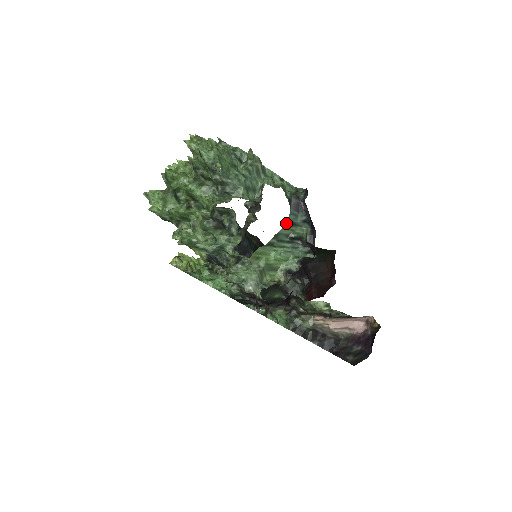
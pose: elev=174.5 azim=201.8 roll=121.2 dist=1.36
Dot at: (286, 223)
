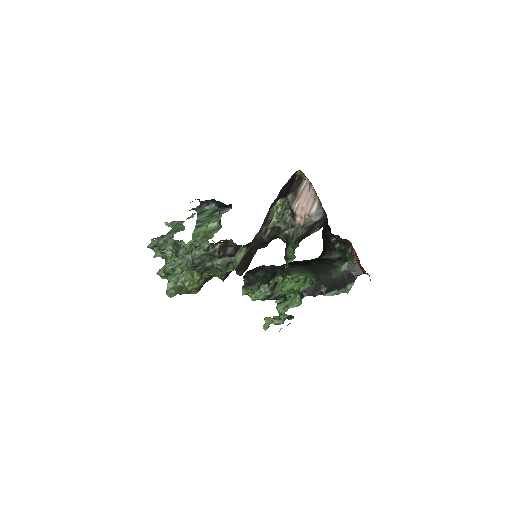
Dot at: (197, 215)
